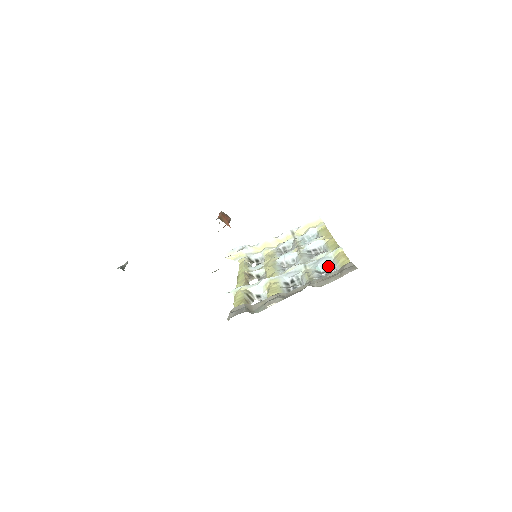
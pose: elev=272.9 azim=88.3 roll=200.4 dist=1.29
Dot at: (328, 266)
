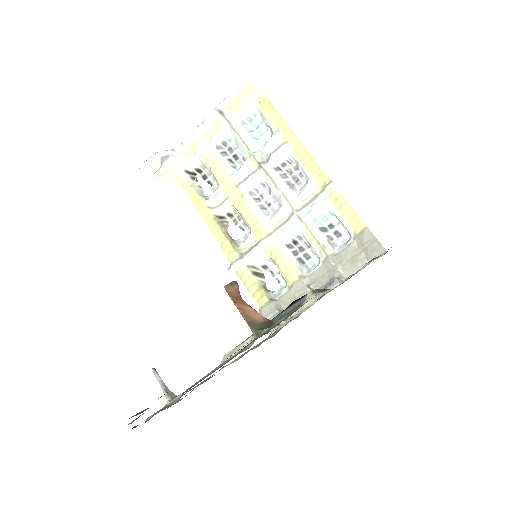
Dot at: (329, 216)
